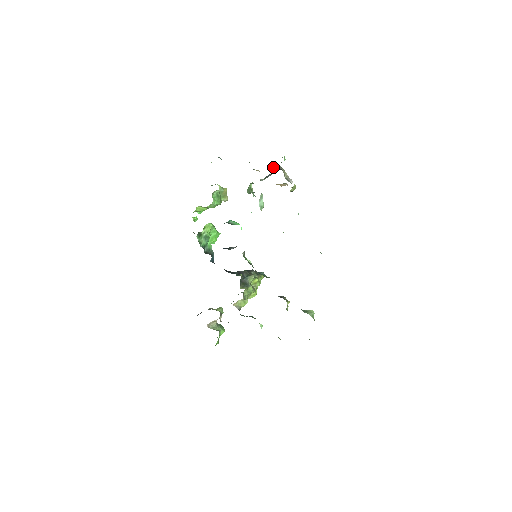
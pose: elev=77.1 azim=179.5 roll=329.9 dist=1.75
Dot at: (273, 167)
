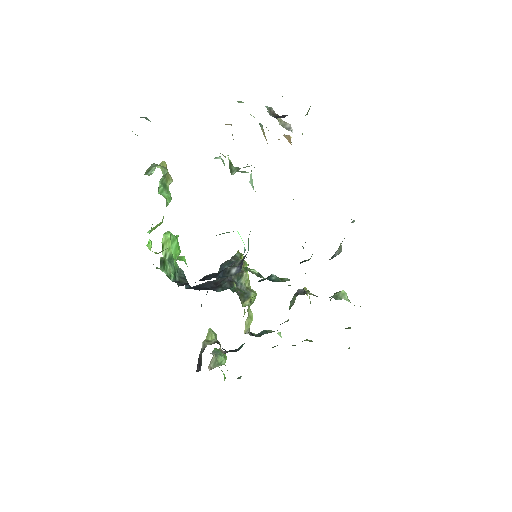
Dot at: occluded
